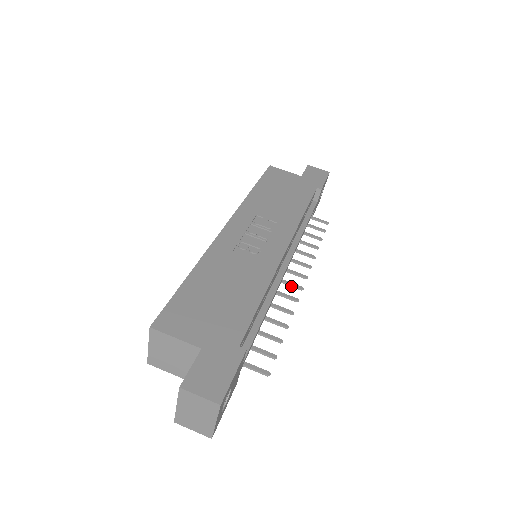
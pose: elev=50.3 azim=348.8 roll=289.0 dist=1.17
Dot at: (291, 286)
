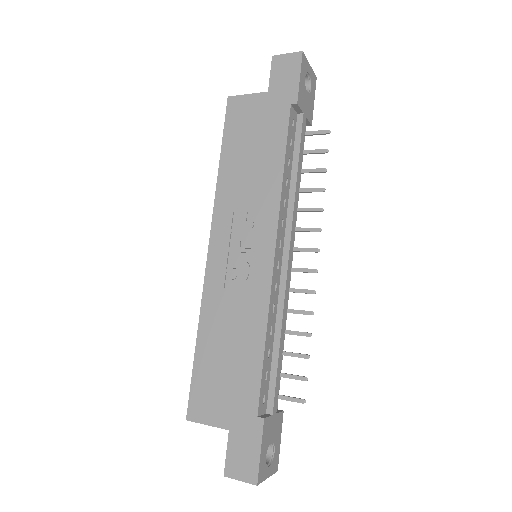
Dot at: (304, 272)
